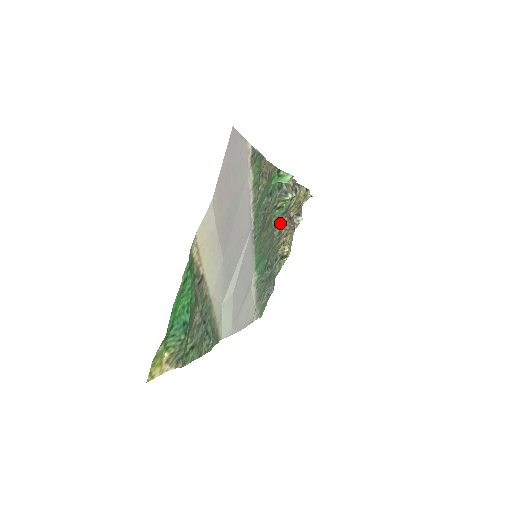
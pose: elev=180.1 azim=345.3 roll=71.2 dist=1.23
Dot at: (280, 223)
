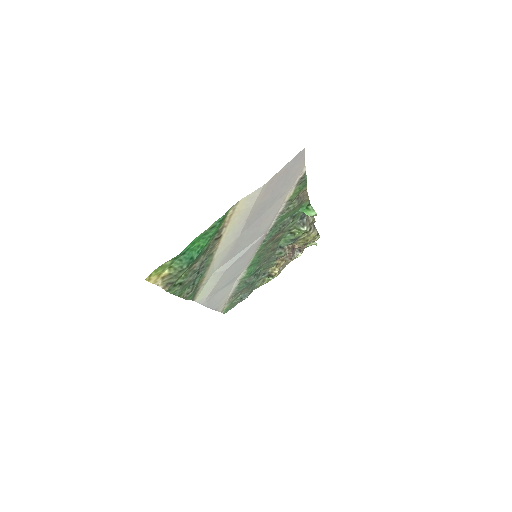
Dot at: (285, 246)
